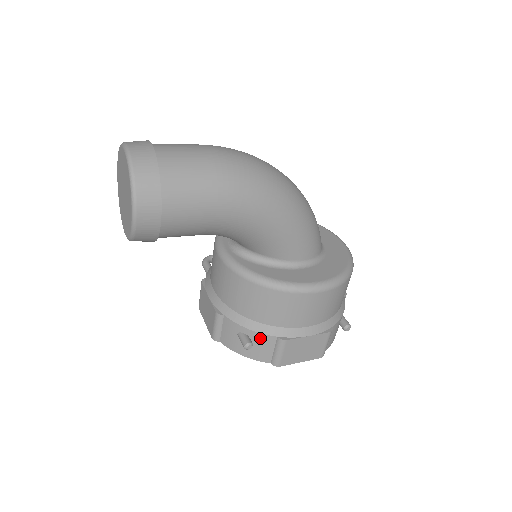
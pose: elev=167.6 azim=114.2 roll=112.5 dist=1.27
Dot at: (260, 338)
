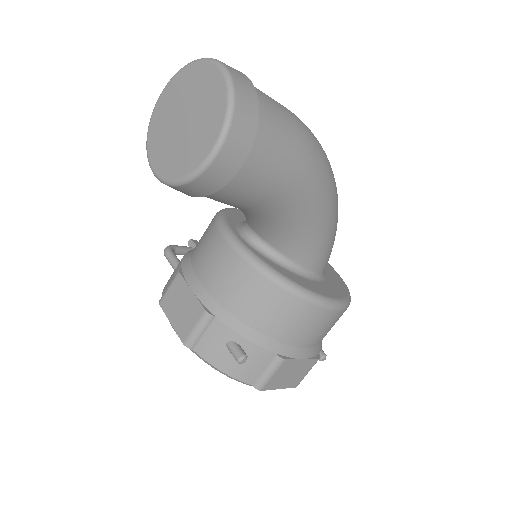
Dot at: (255, 352)
